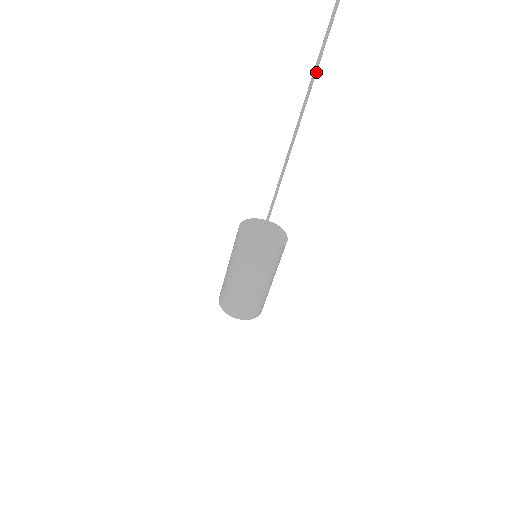
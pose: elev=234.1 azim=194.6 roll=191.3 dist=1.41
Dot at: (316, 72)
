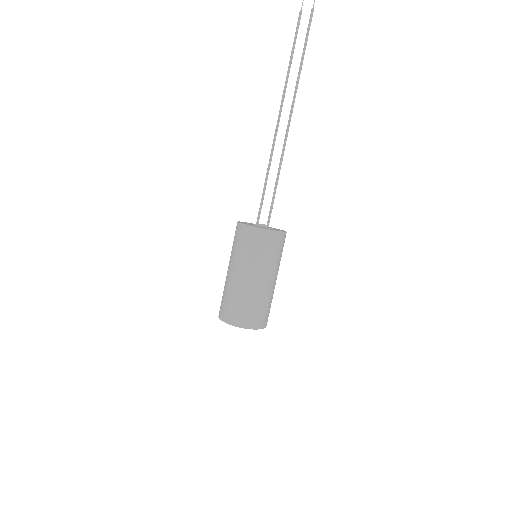
Dot at: occluded
